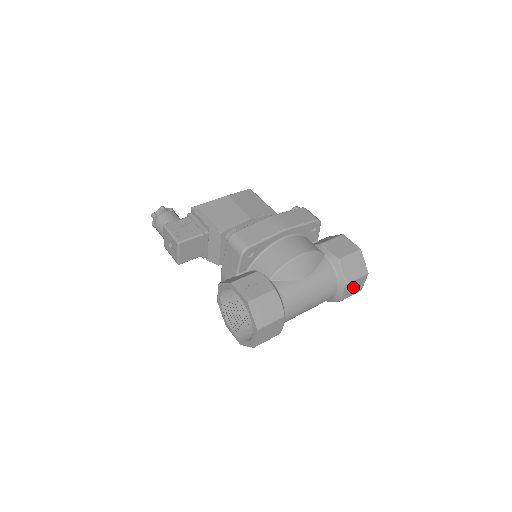
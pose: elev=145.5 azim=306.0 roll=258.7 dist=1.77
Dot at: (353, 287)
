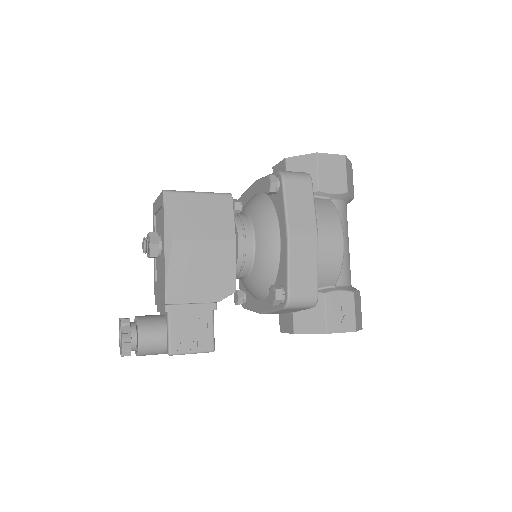
Dot at: occluded
